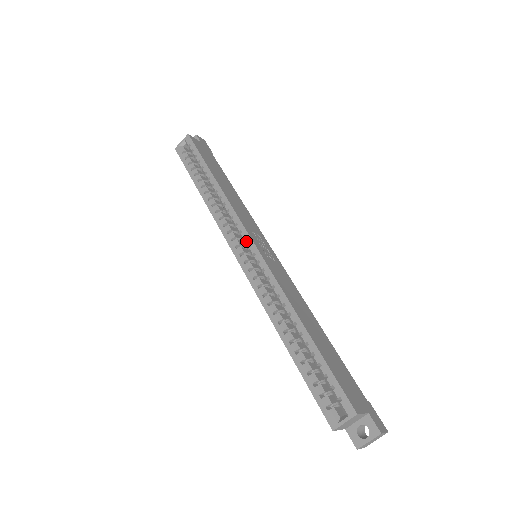
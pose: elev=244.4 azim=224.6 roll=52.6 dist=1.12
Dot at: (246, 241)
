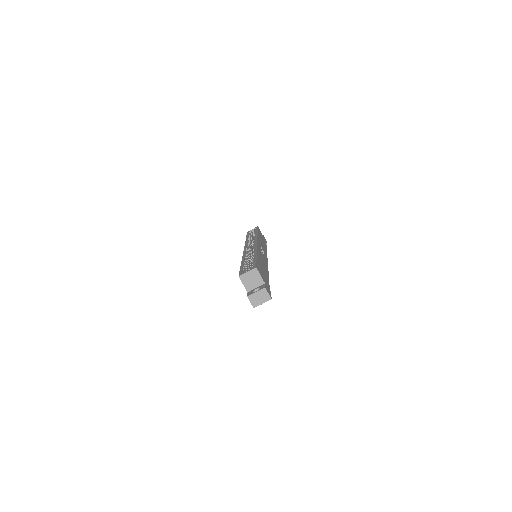
Dot at: (254, 242)
